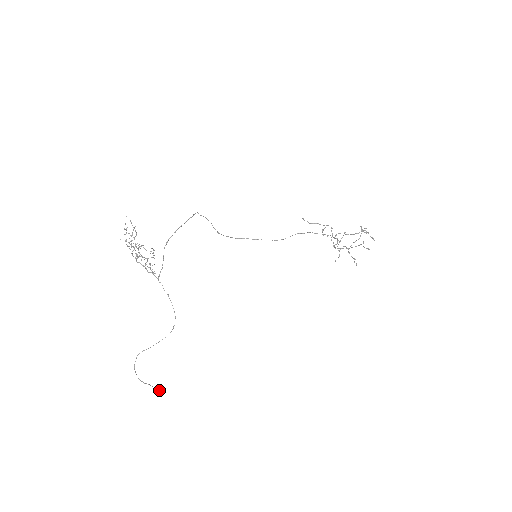
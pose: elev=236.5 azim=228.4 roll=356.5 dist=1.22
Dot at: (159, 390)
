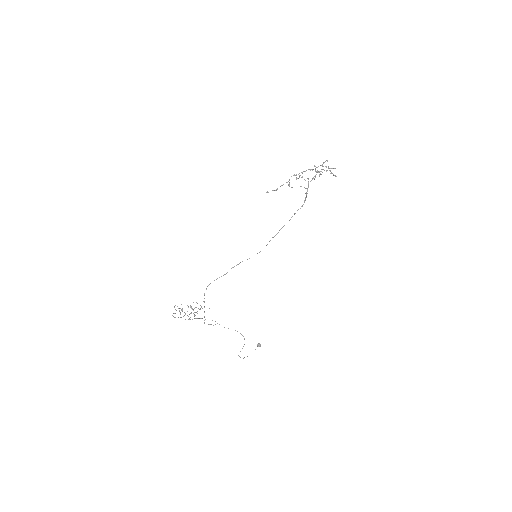
Dot at: occluded
